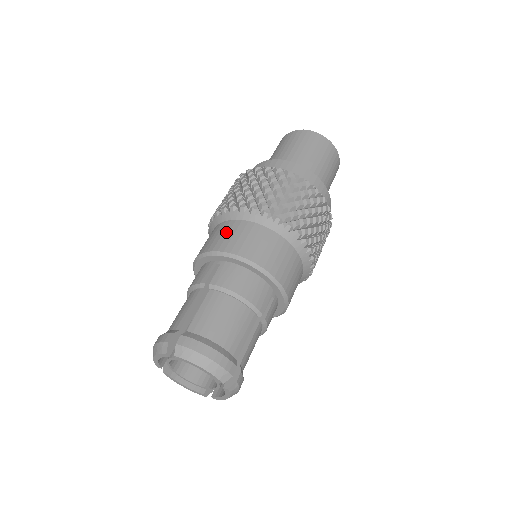
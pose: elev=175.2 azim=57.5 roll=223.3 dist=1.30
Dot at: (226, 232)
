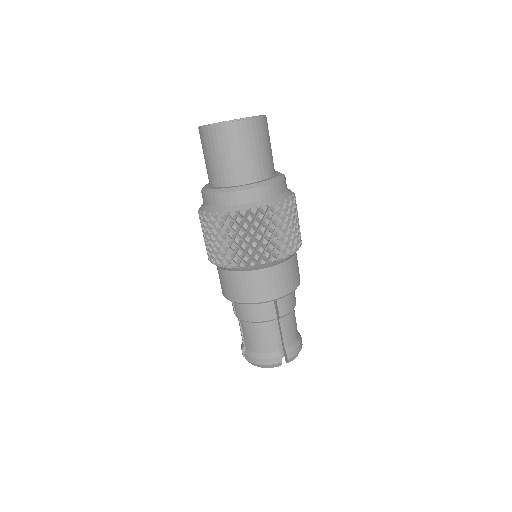
Dot at: (220, 279)
